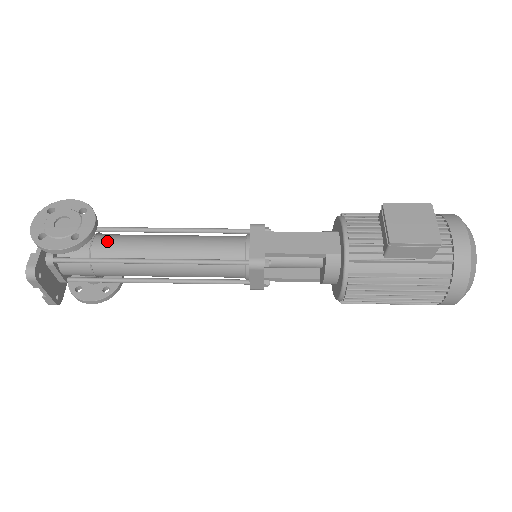
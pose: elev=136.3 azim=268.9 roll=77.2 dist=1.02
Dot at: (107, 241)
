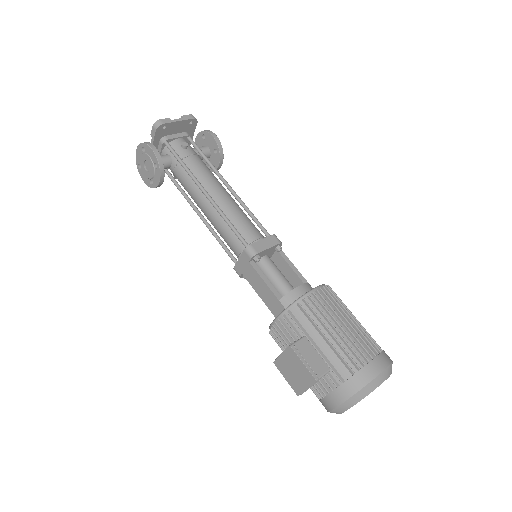
Dot at: (181, 176)
